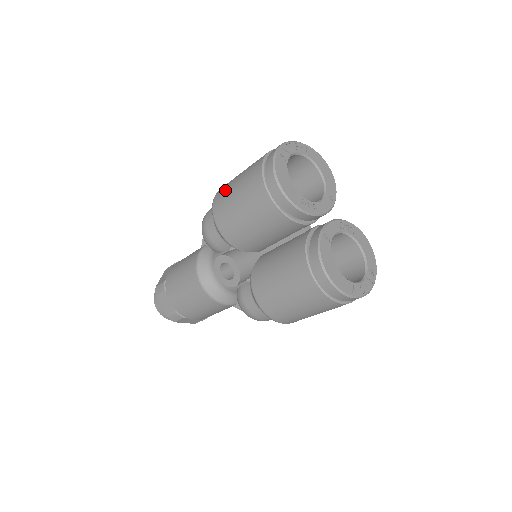
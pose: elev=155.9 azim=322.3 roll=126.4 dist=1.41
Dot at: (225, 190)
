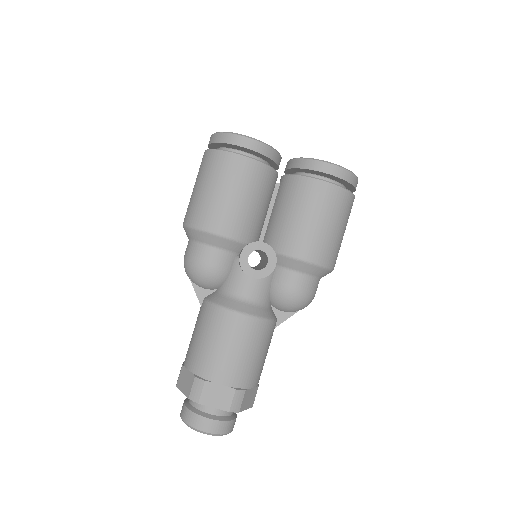
Dot at: (195, 205)
